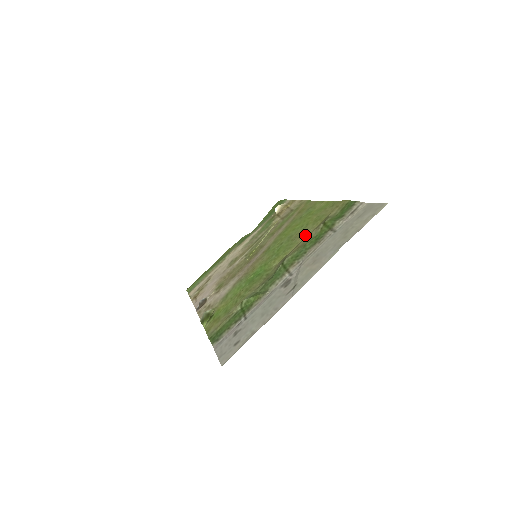
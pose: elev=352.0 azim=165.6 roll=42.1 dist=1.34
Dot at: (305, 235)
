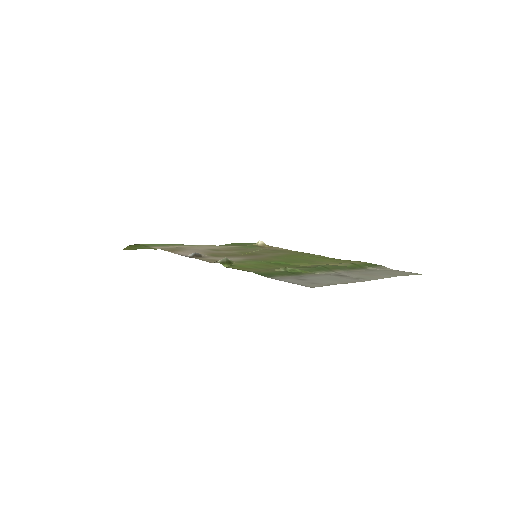
Dot at: (328, 263)
